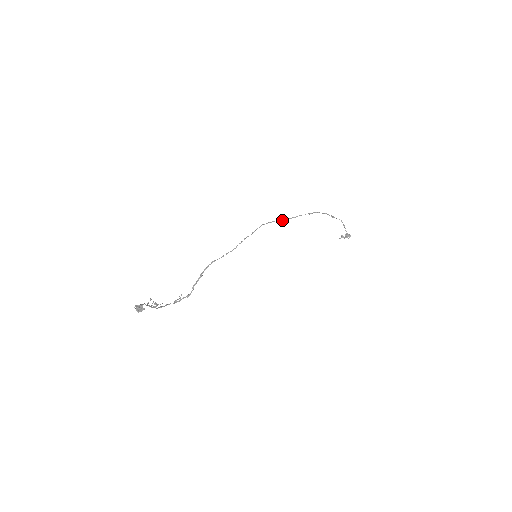
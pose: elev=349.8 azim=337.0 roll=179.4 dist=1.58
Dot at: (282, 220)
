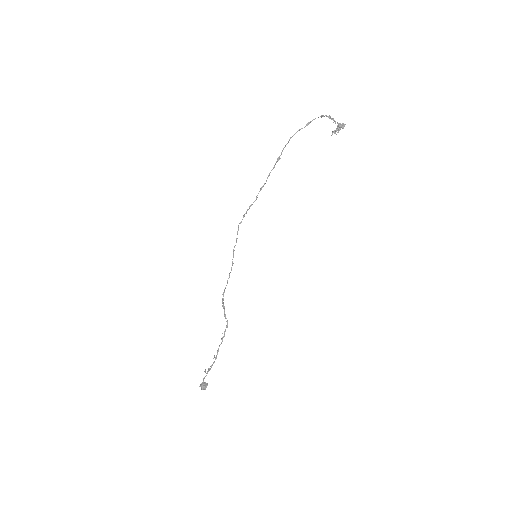
Dot at: occluded
